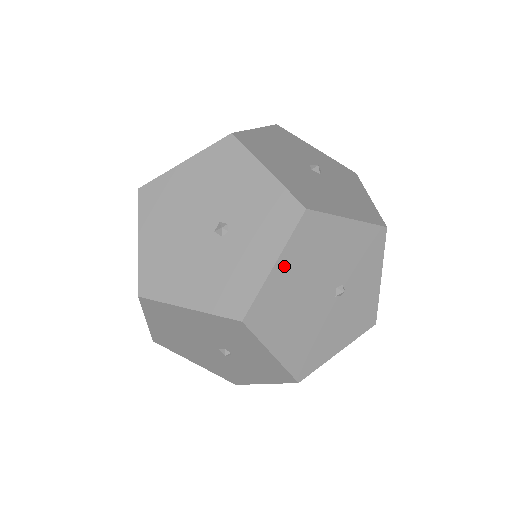
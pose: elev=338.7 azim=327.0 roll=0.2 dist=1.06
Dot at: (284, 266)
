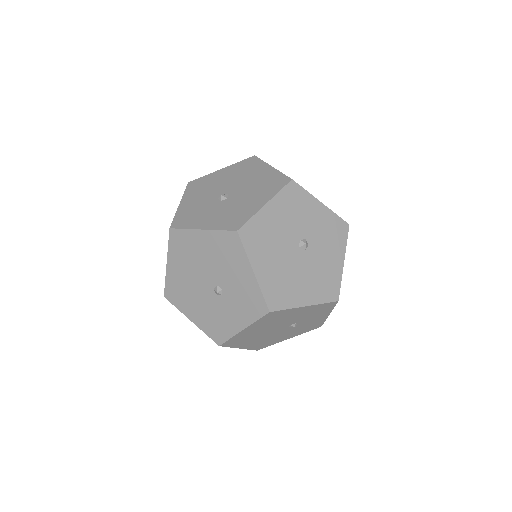
Dot at: (250, 328)
